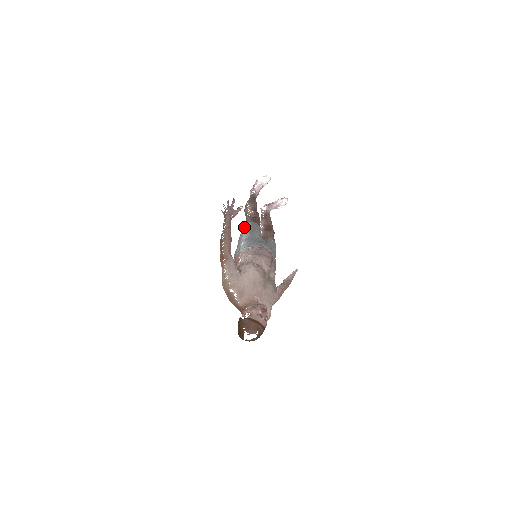
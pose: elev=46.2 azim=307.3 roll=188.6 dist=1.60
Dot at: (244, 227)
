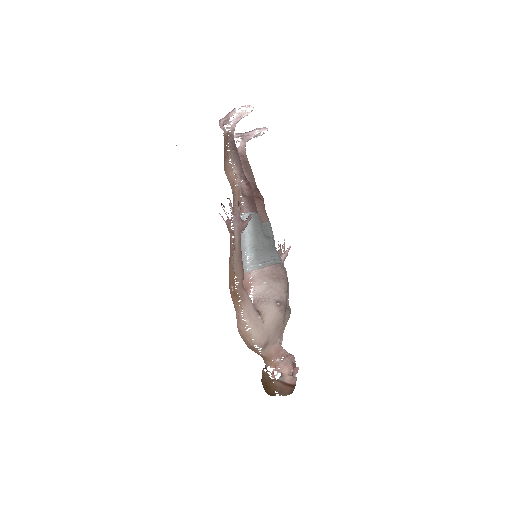
Dot at: occluded
